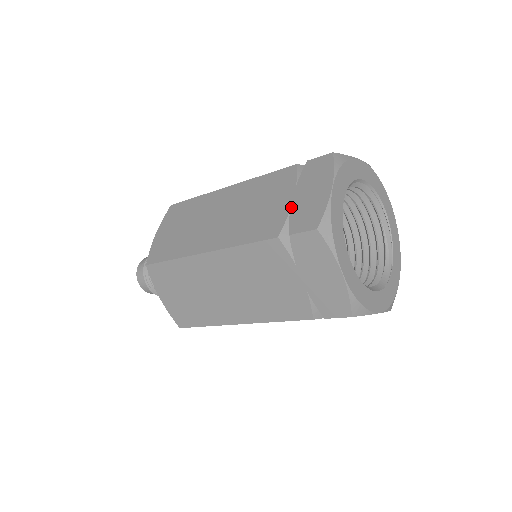
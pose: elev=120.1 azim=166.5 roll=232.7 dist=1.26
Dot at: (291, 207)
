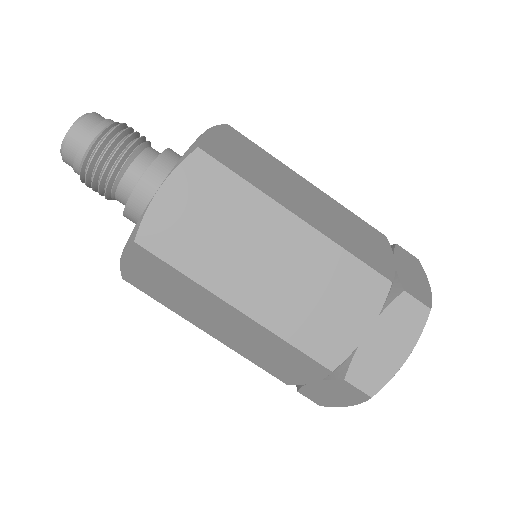
Dot at: (361, 344)
